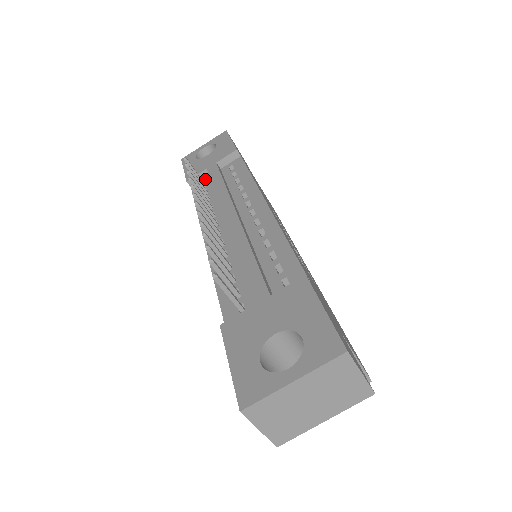
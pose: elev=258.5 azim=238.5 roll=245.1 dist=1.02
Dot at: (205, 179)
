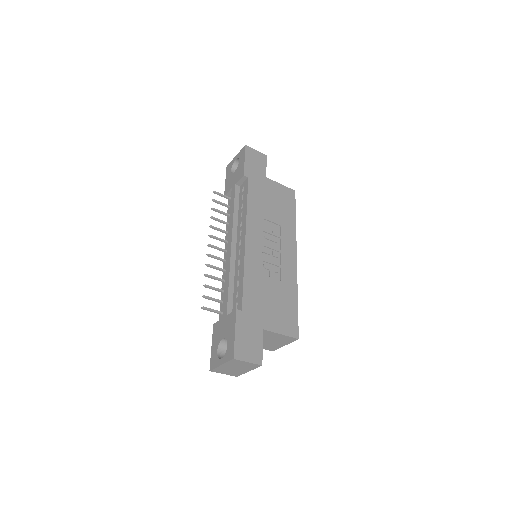
Dot at: occluded
